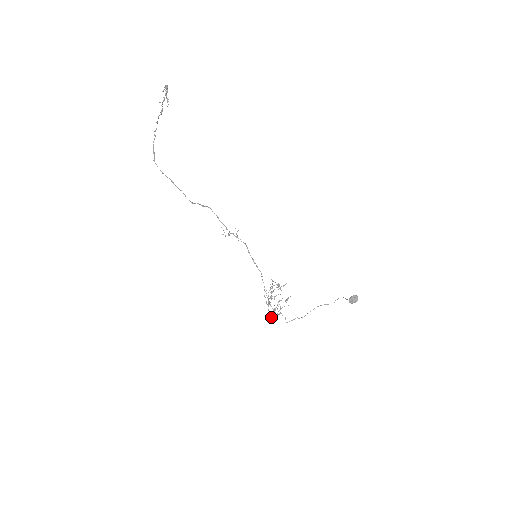
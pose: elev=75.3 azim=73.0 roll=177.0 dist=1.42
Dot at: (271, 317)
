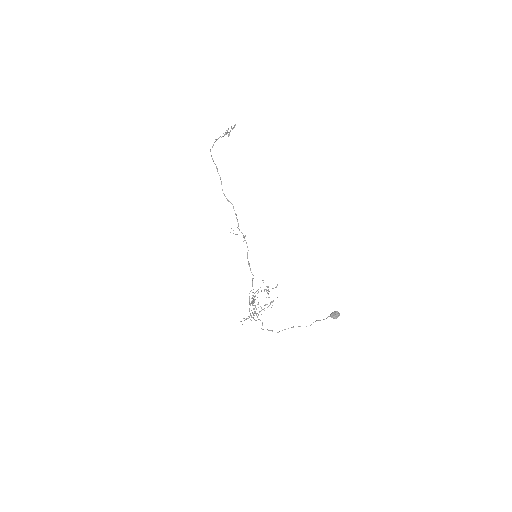
Dot at: (254, 309)
